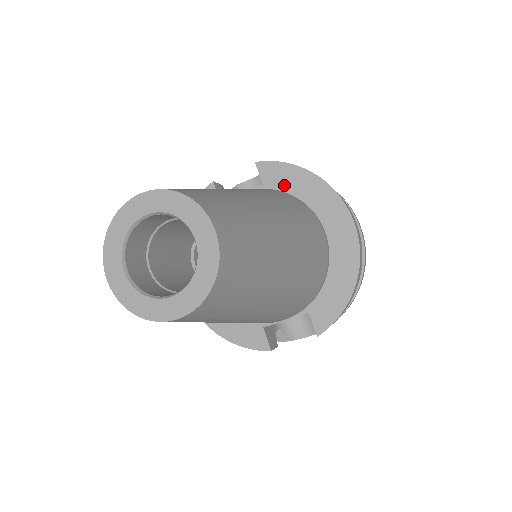
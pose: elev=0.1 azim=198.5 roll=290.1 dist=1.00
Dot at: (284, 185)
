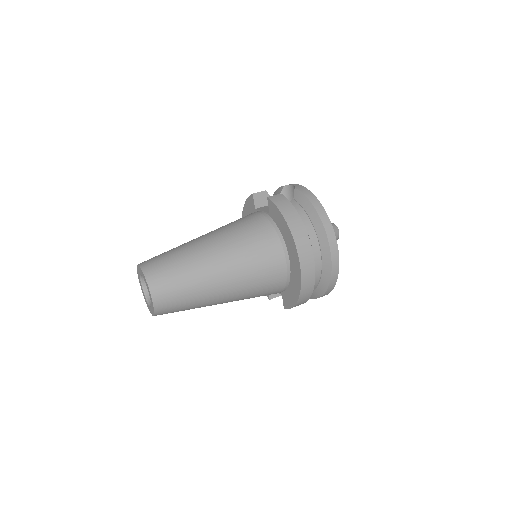
Dot at: (277, 221)
